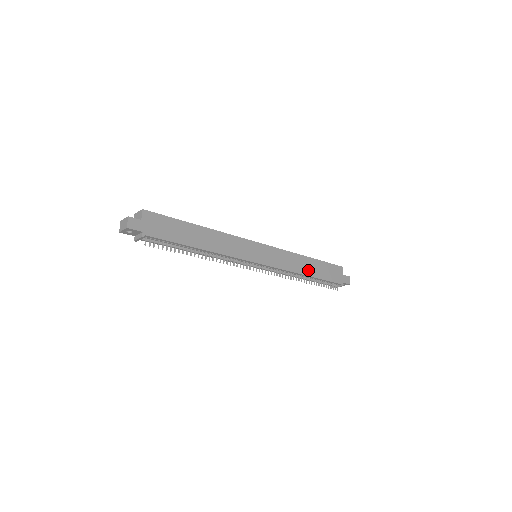
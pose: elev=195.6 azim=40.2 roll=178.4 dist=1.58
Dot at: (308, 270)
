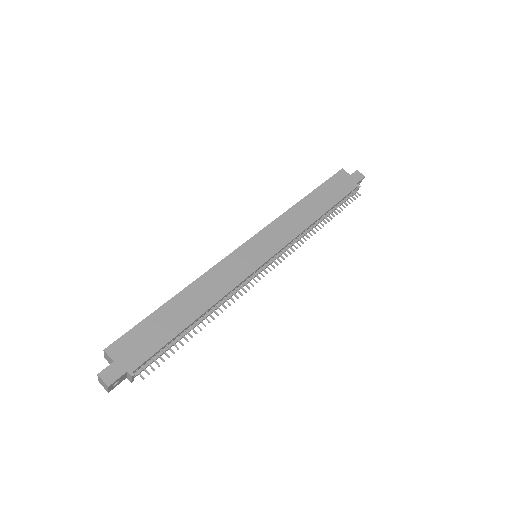
Dot at: (315, 211)
